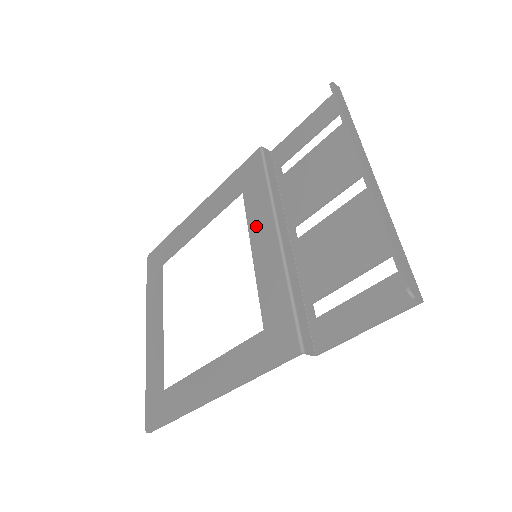
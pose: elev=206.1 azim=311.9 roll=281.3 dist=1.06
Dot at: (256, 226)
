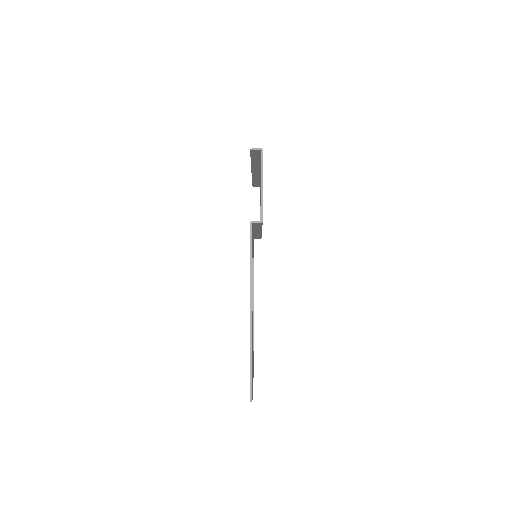
Dot at: occluded
